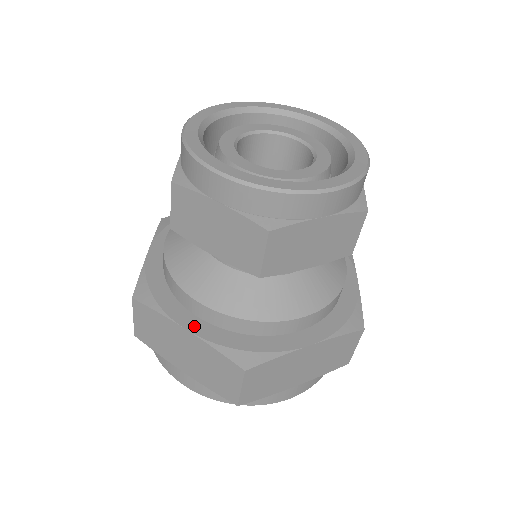
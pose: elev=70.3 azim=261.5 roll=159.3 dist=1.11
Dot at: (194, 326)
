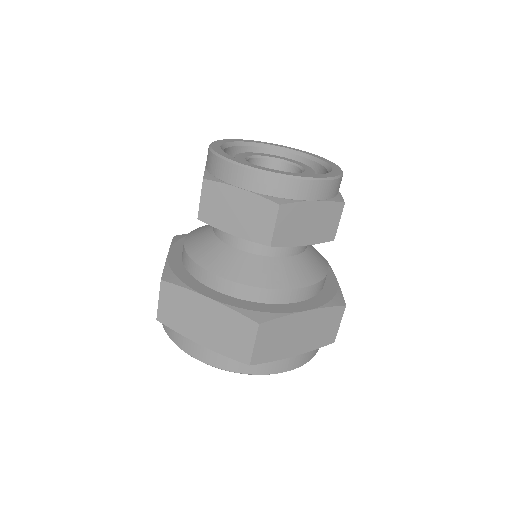
Dot at: (215, 296)
